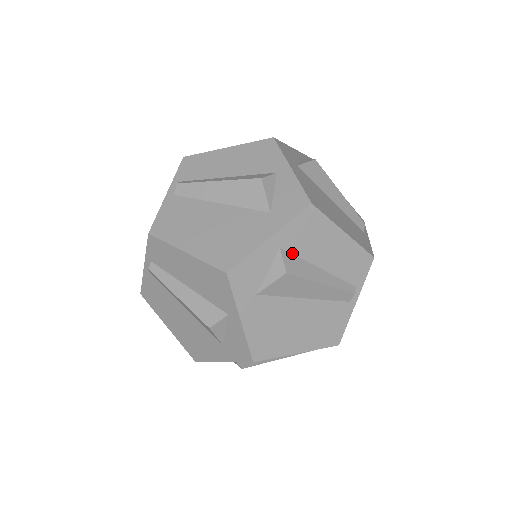
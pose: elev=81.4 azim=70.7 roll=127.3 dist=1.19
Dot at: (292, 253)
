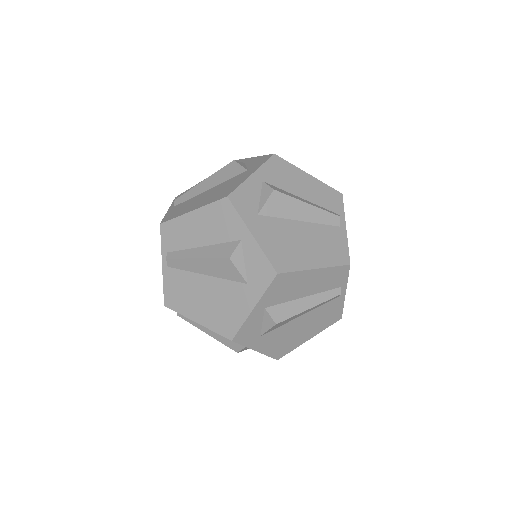
Dot at: occluded
